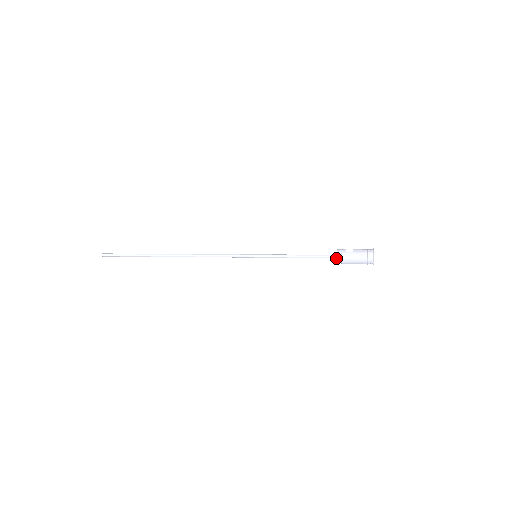
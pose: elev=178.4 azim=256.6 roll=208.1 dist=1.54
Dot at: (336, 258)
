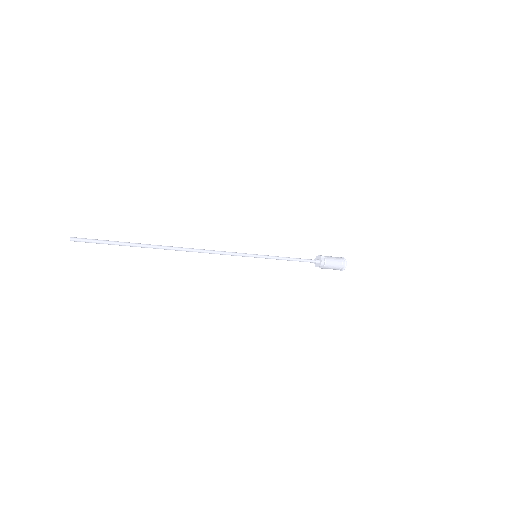
Dot at: (319, 262)
